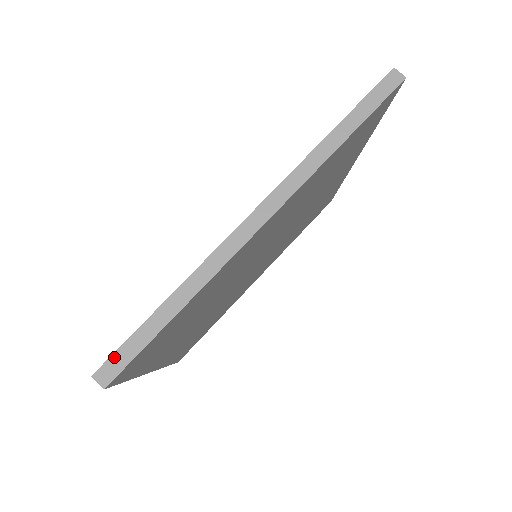
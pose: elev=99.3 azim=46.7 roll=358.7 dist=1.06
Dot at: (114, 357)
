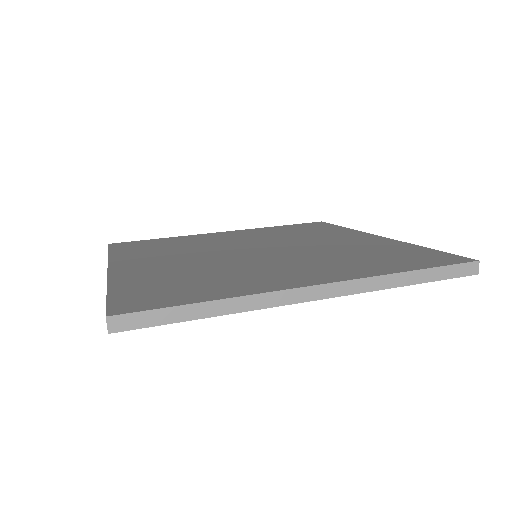
Dot at: (135, 315)
